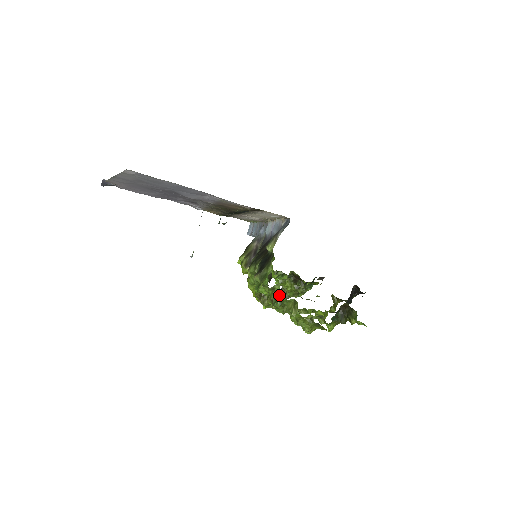
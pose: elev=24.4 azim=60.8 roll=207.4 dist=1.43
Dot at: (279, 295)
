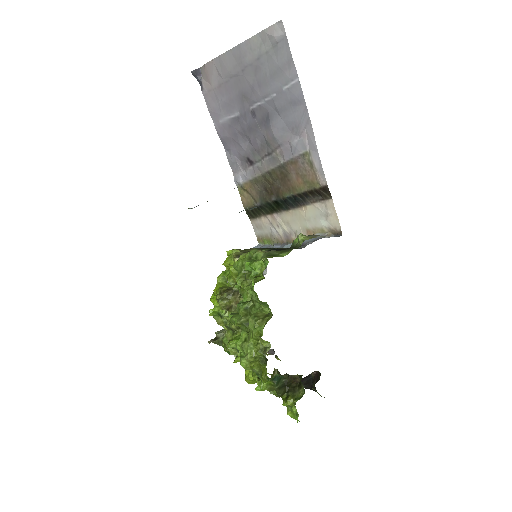
Dot at: occluded
